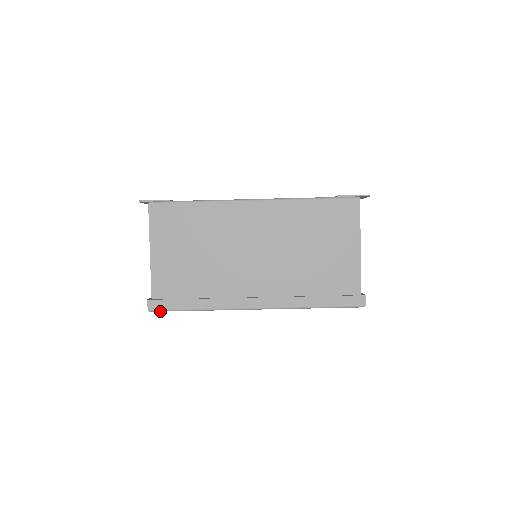
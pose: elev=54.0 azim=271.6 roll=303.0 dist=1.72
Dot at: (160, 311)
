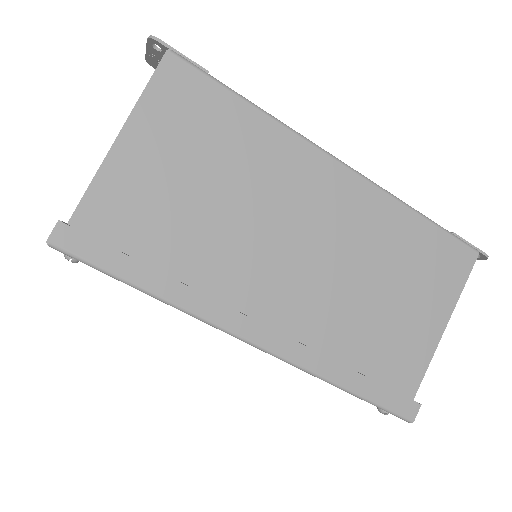
Dot at: (72, 256)
